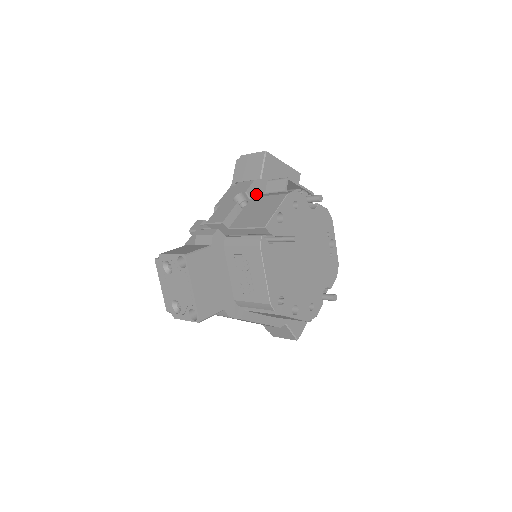
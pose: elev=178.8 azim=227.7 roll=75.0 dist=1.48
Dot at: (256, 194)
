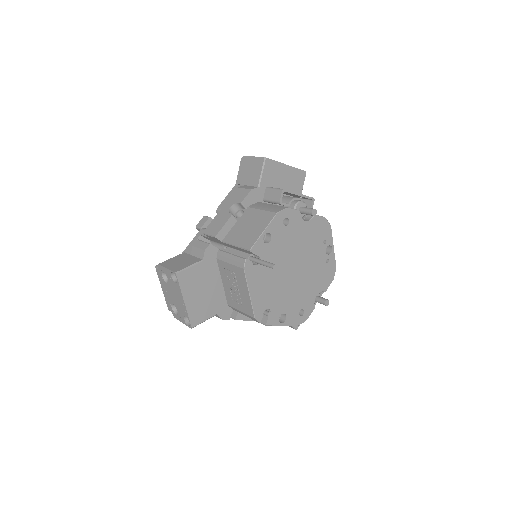
Dot at: (253, 203)
